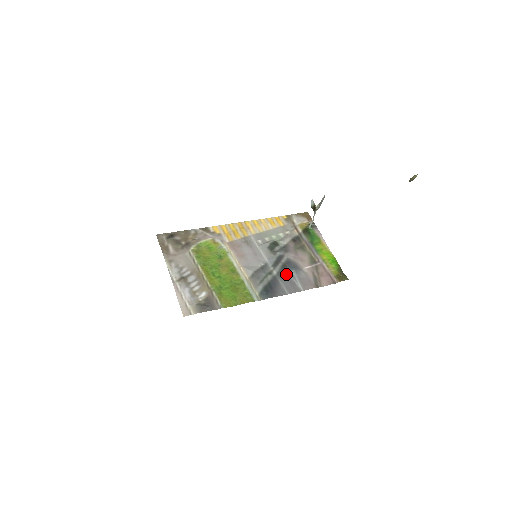
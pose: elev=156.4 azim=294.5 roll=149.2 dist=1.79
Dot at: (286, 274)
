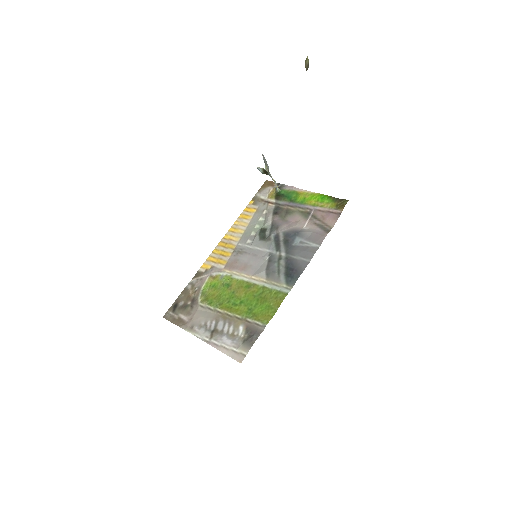
Dot at: (293, 246)
